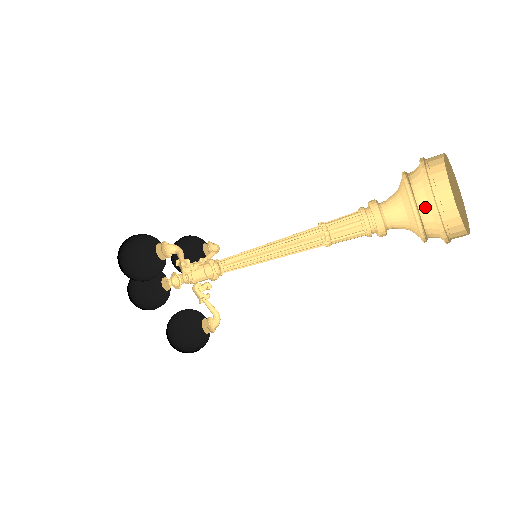
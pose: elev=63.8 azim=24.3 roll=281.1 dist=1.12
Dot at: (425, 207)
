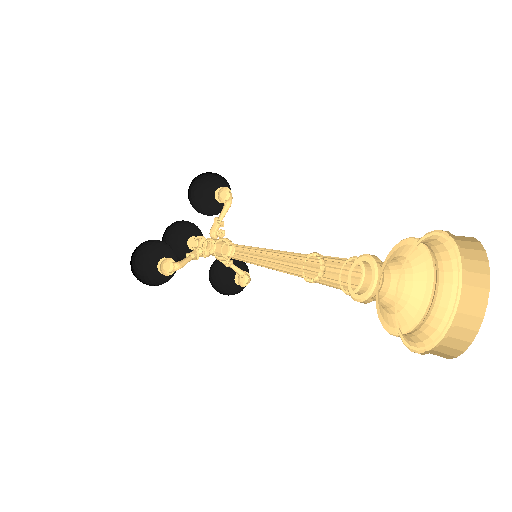
Dot at: (441, 253)
